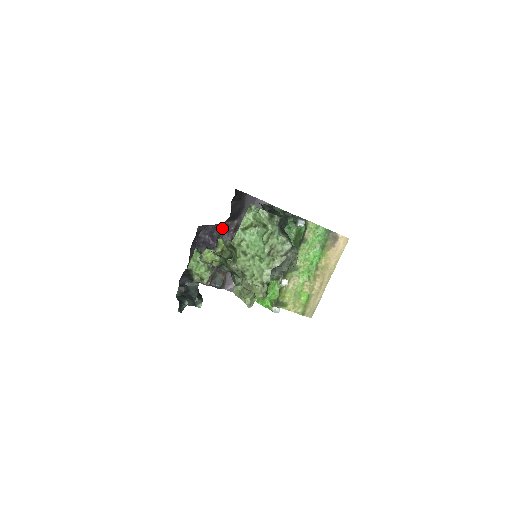
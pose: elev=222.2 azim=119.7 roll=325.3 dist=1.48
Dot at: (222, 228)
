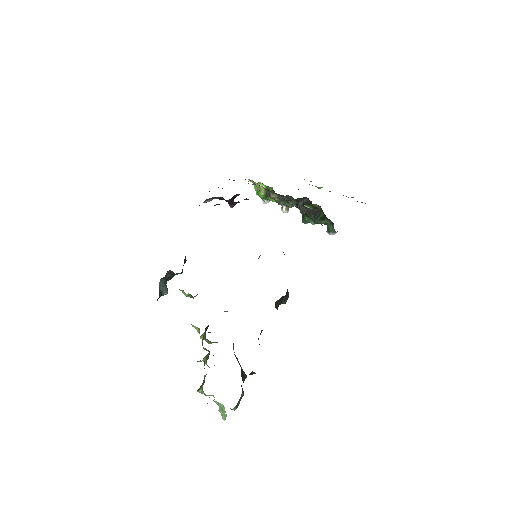
Dot at: occluded
